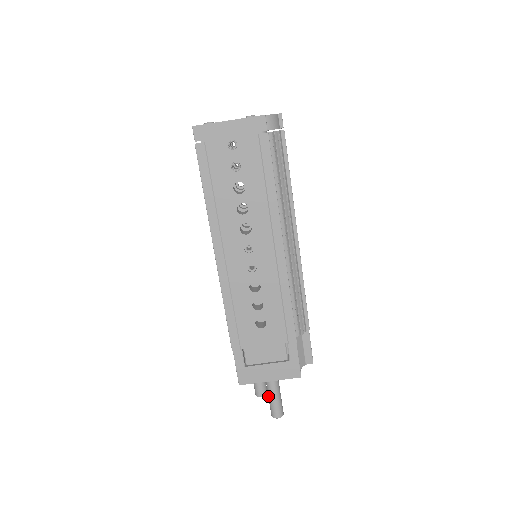
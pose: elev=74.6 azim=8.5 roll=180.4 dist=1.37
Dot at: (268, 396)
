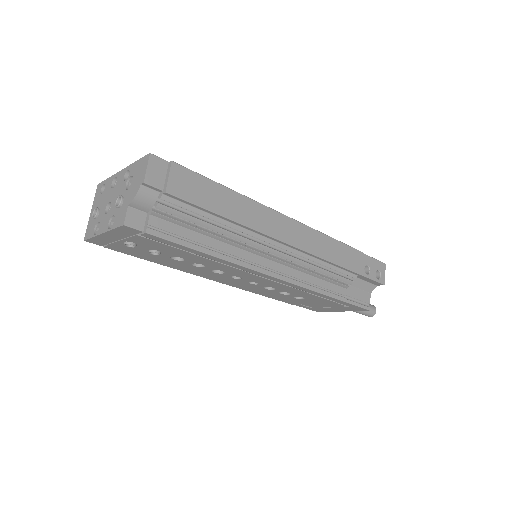
Dot at: occluded
